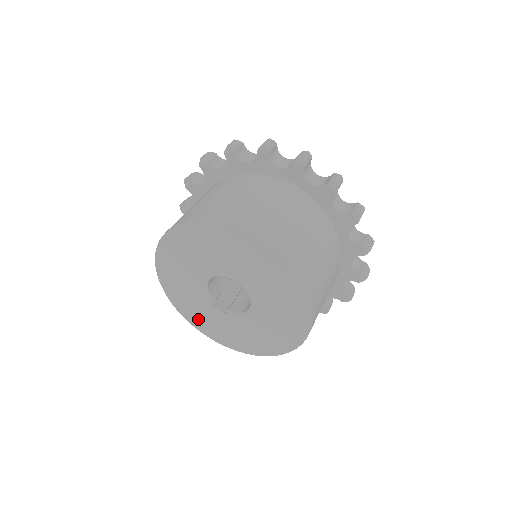
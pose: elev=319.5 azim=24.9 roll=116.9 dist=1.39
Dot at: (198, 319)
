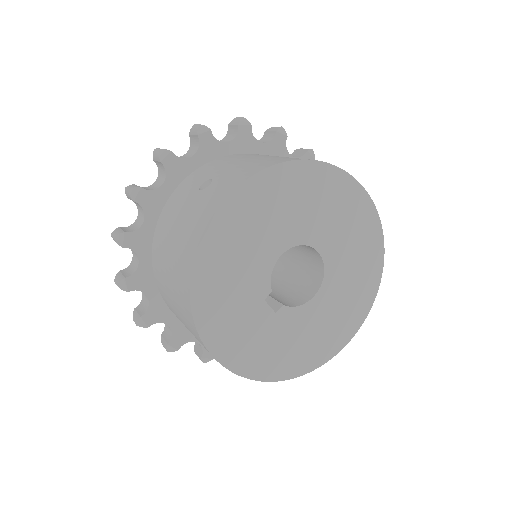
Dot at: (227, 334)
